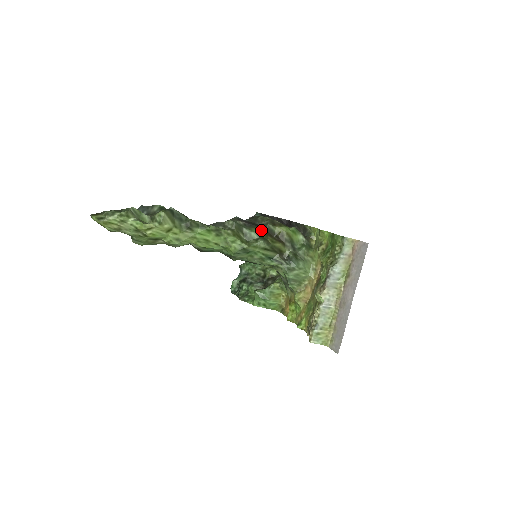
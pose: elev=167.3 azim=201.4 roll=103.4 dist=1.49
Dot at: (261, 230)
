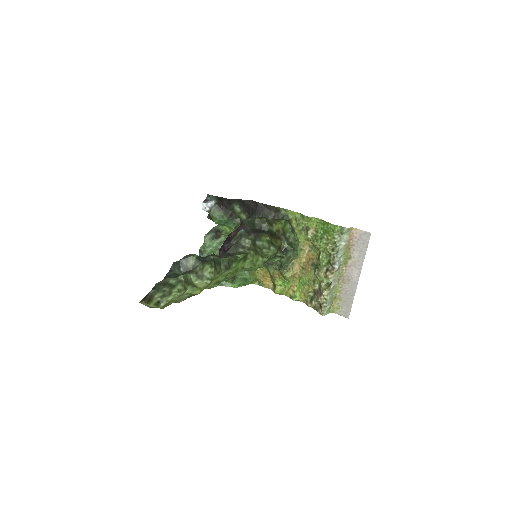
Dot at: (269, 237)
